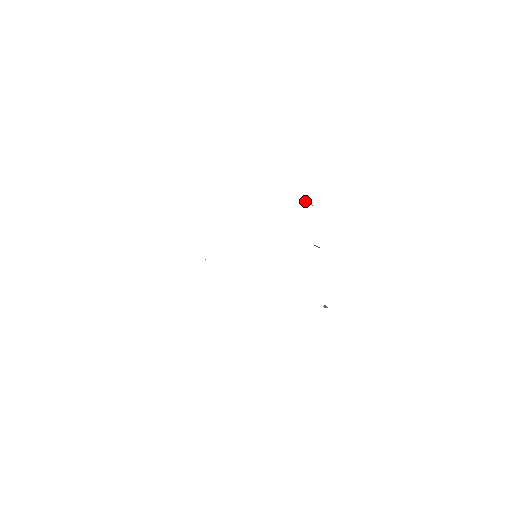
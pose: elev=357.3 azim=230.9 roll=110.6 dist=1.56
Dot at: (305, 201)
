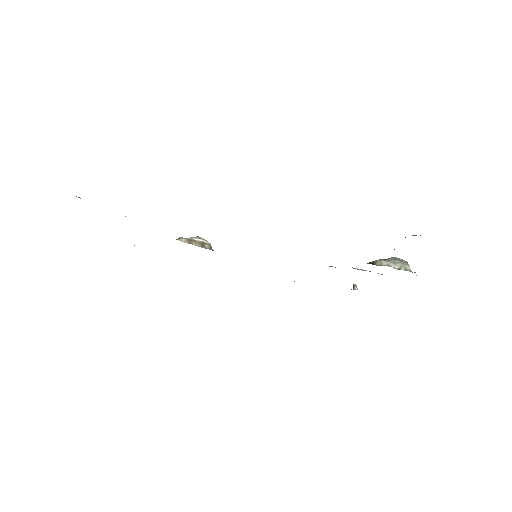
Dot at: occluded
